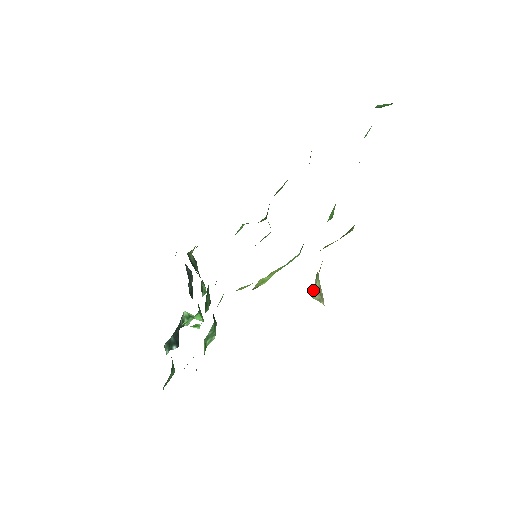
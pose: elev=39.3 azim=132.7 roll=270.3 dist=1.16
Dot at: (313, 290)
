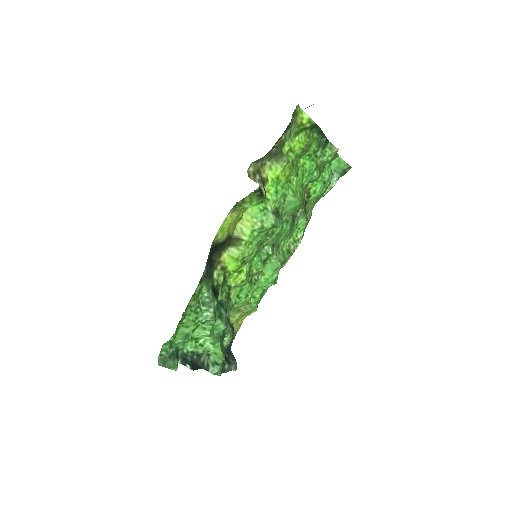
Dot at: (249, 173)
